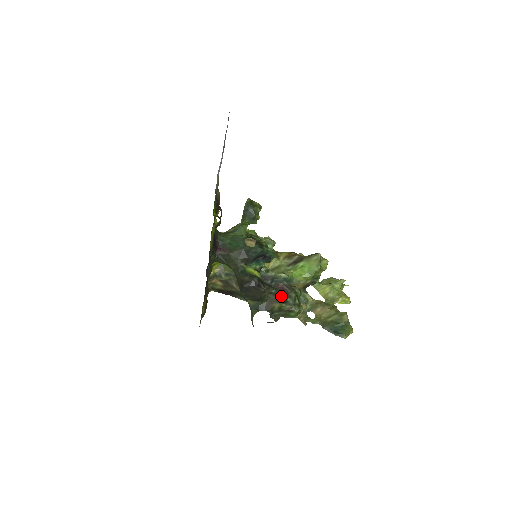
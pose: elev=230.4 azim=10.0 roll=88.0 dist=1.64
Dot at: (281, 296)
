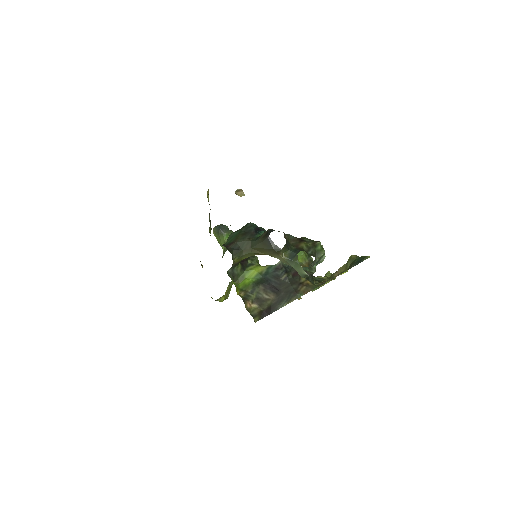
Dot at: (298, 239)
